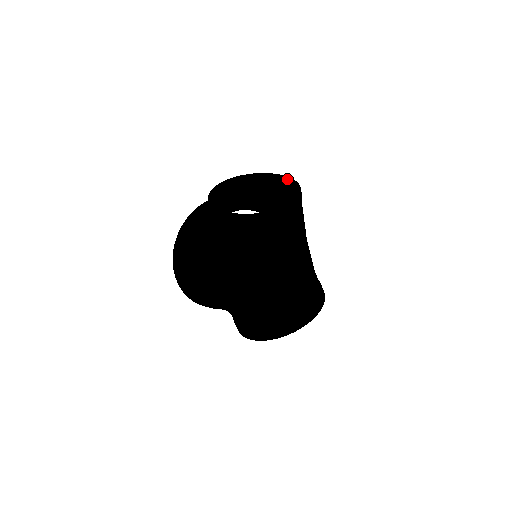
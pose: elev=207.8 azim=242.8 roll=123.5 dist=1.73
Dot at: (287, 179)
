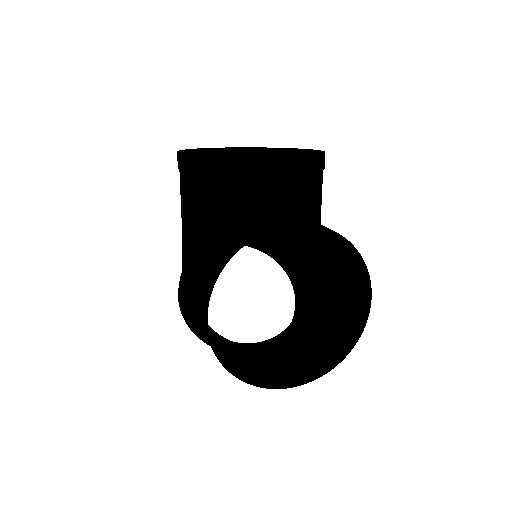
Dot at: occluded
